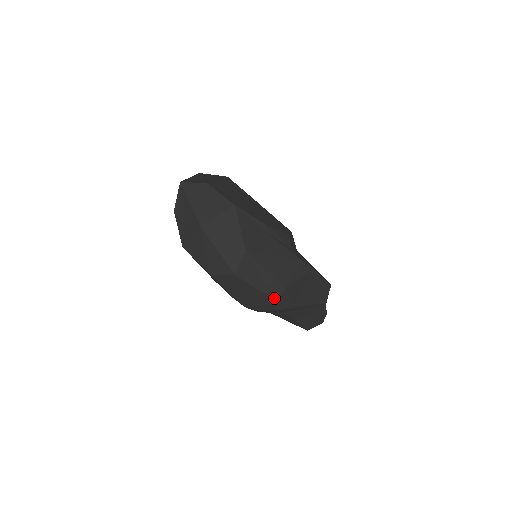
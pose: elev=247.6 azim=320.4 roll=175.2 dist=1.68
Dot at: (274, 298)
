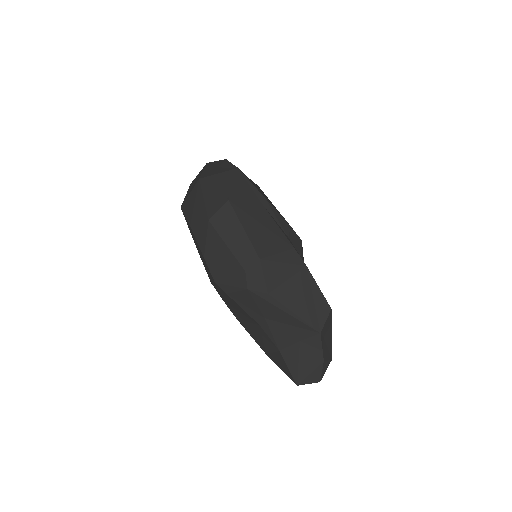
Dot at: (244, 266)
